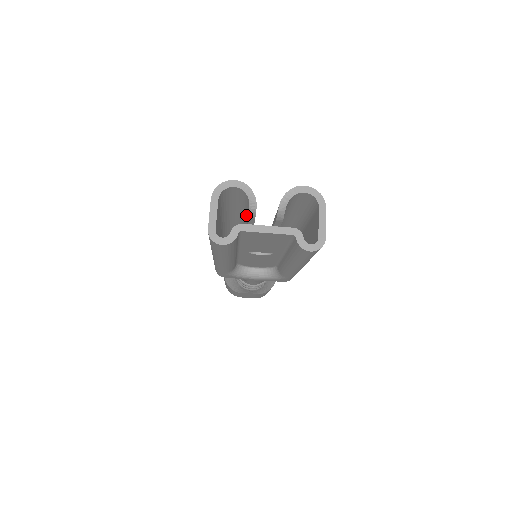
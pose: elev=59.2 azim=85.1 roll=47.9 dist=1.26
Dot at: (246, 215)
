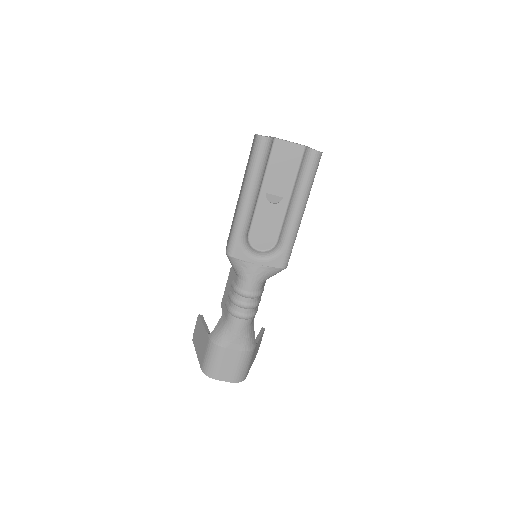
Dot at: occluded
